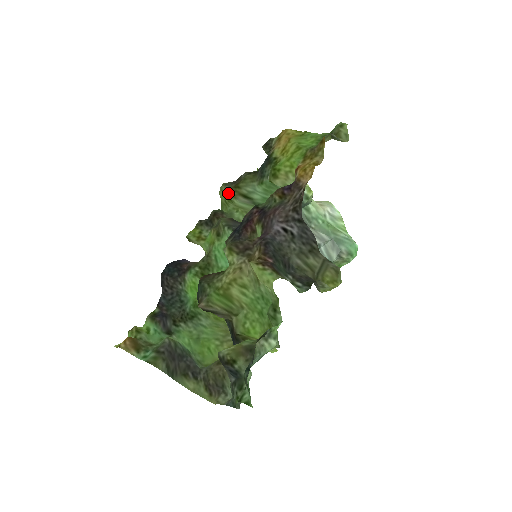
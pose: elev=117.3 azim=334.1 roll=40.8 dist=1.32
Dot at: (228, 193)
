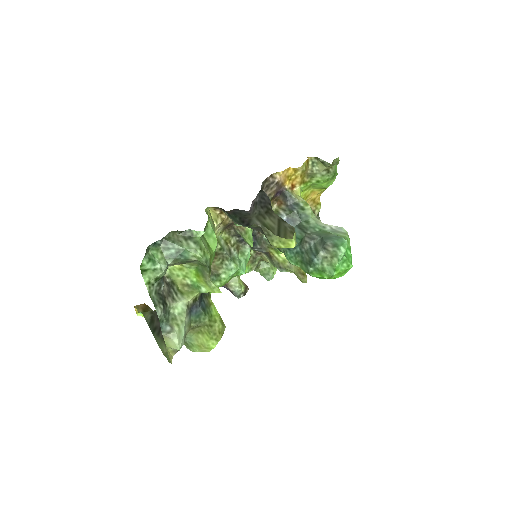
Dot at: occluded
